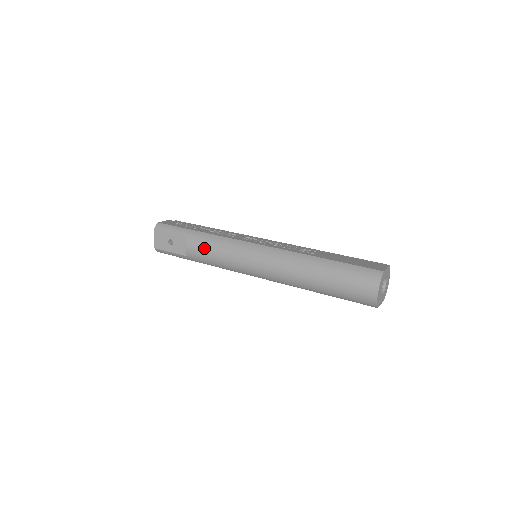
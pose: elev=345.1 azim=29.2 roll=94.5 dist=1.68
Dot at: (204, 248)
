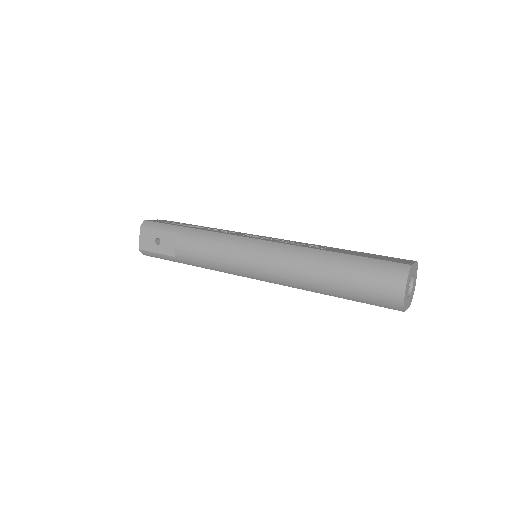
Dot at: (195, 246)
